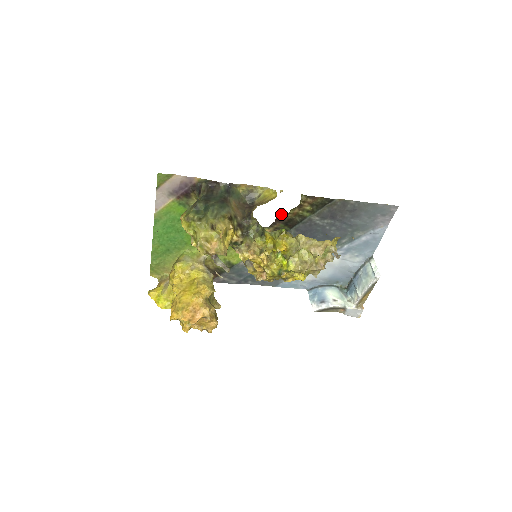
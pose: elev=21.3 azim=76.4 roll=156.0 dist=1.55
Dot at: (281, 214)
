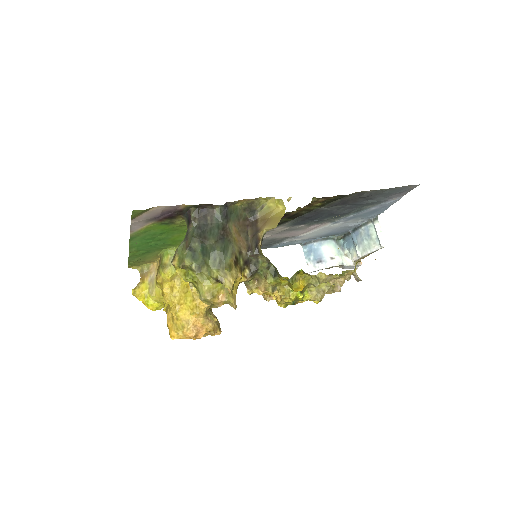
Dot at: (285, 213)
